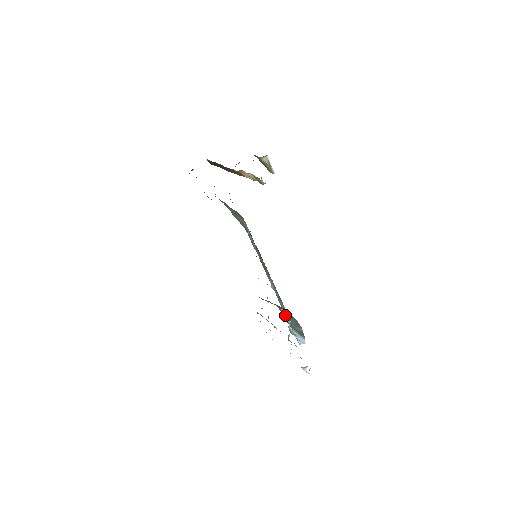
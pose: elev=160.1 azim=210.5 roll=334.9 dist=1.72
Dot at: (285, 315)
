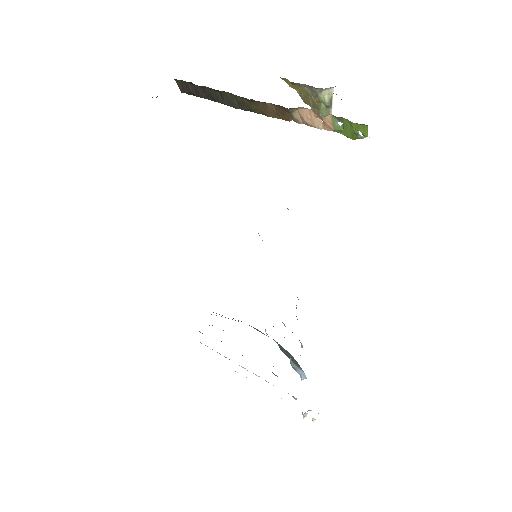
Dot at: occluded
